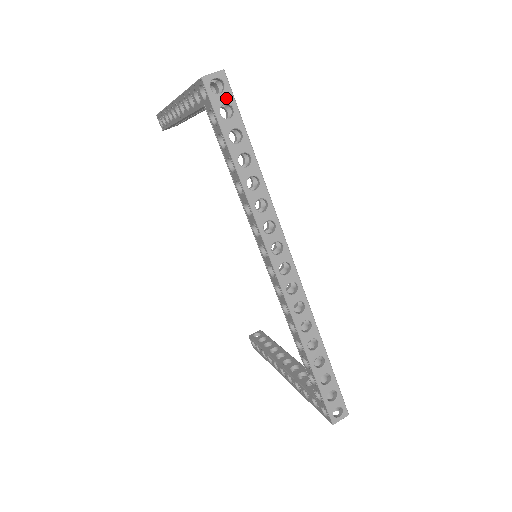
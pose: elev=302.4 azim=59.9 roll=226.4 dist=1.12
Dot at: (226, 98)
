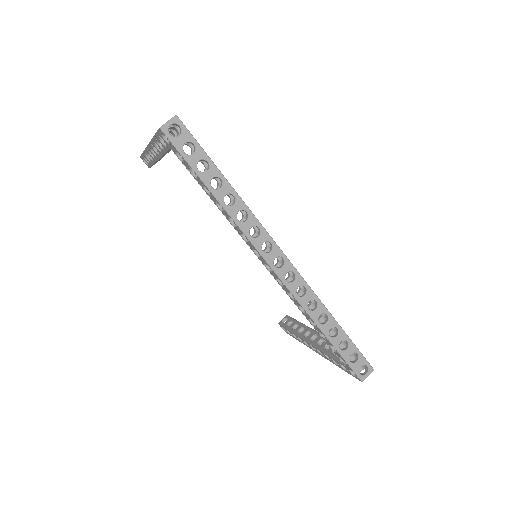
Dot at: (185, 138)
